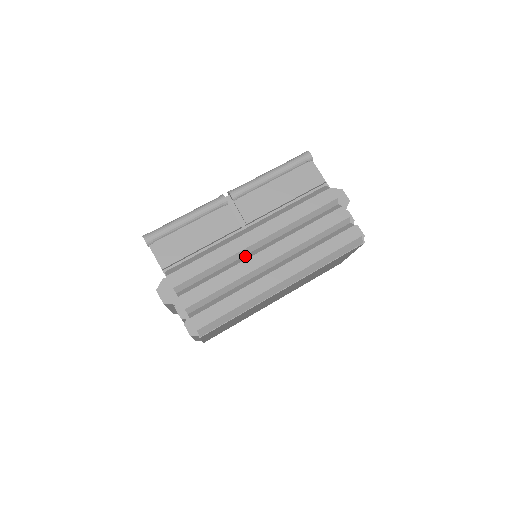
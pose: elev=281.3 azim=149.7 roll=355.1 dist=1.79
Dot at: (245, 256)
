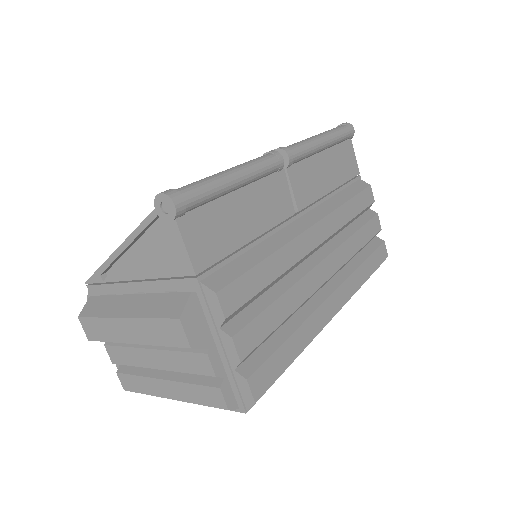
Dot at: (301, 266)
